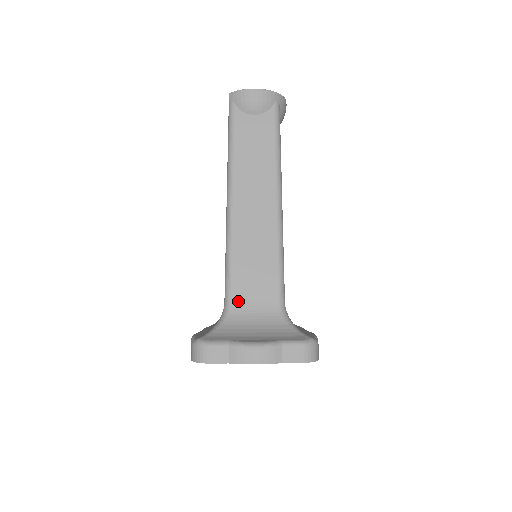
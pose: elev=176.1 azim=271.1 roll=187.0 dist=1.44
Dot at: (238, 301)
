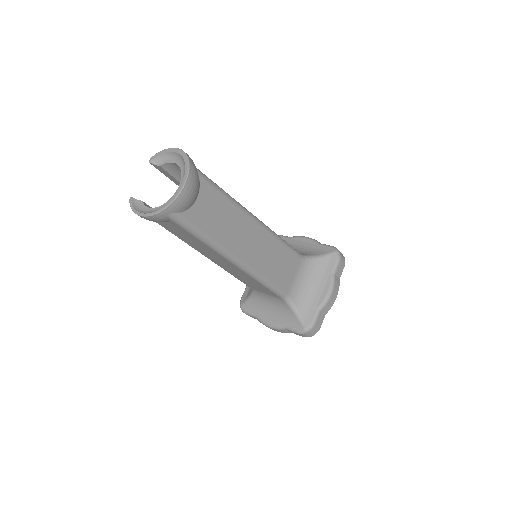
Dot at: (254, 289)
